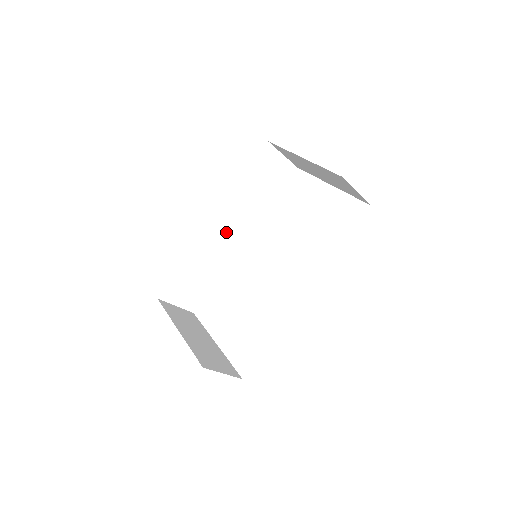
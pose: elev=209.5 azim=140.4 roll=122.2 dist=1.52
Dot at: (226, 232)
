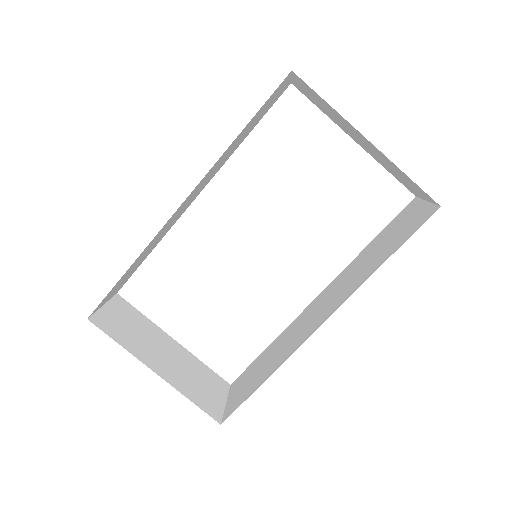
Dot at: (187, 202)
